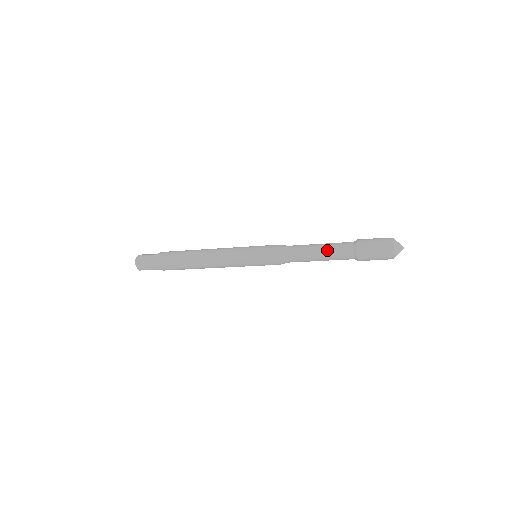
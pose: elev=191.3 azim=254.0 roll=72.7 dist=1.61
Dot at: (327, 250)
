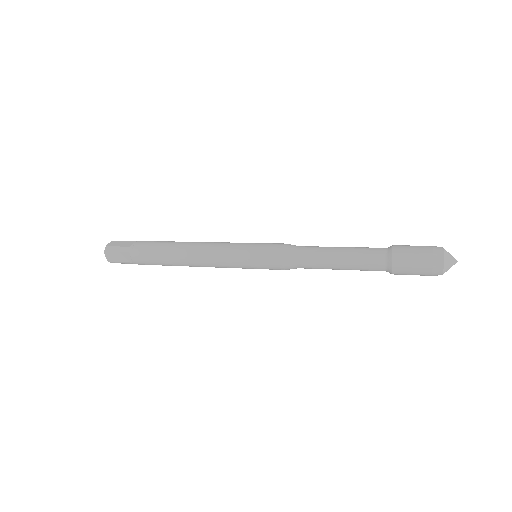
Dot at: (350, 261)
